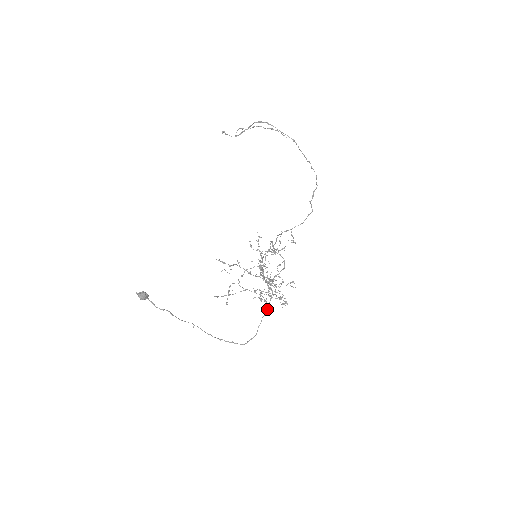
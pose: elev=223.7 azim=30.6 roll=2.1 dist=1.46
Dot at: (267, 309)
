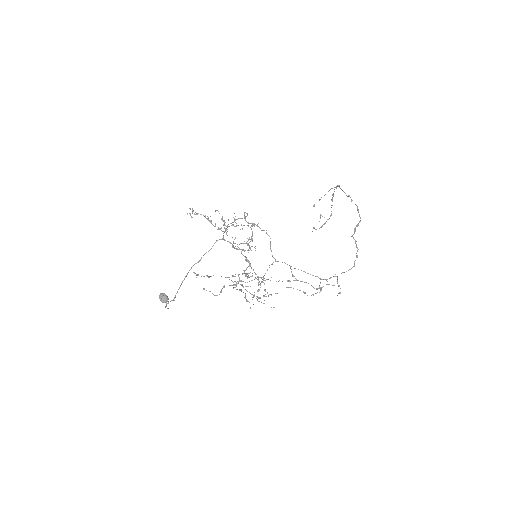
Dot at: (208, 251)
